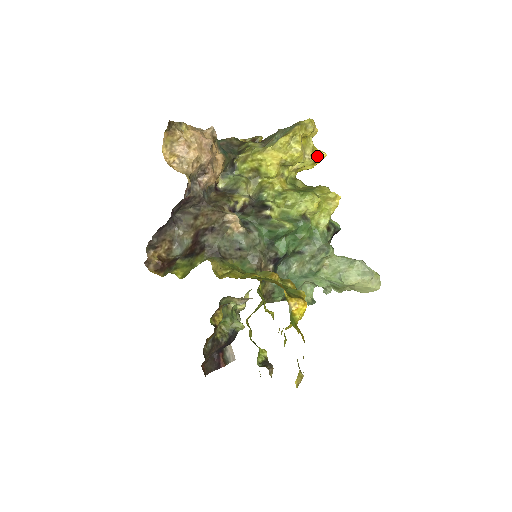
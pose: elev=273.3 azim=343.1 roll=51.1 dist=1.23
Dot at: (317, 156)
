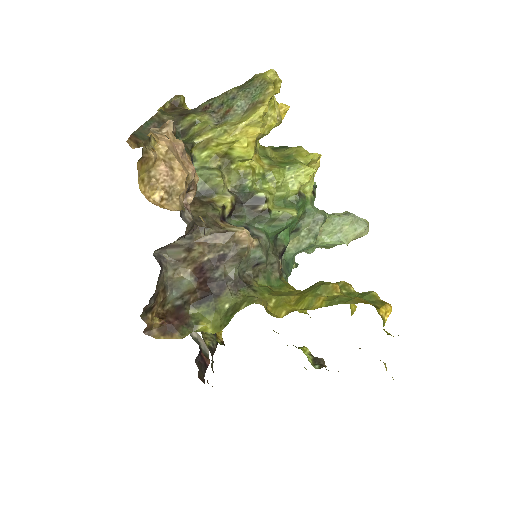
Dot at: (280, 112)
